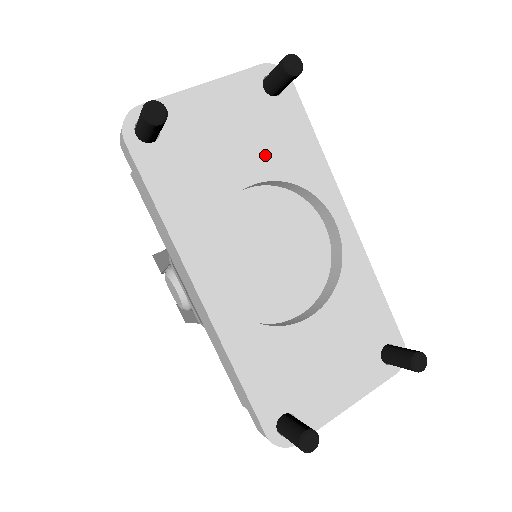
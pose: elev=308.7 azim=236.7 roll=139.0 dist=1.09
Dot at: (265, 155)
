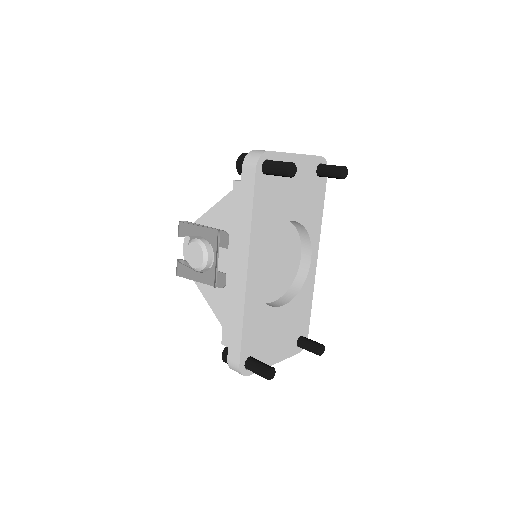
Dot at: (302, 207)
